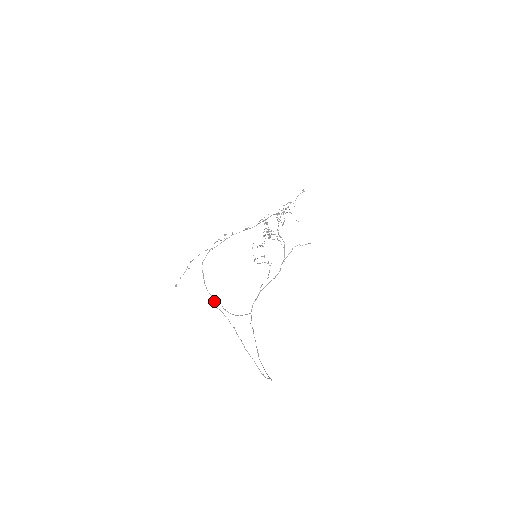
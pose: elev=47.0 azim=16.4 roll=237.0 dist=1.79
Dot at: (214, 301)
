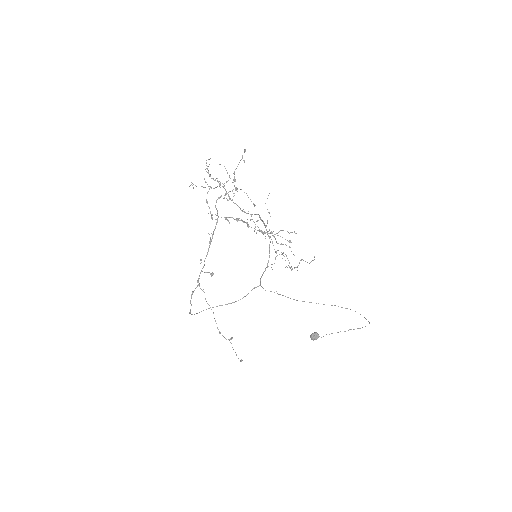
Dot at: (317, 336)
